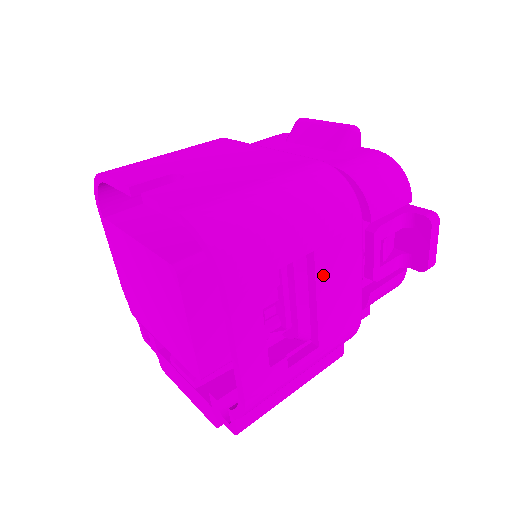
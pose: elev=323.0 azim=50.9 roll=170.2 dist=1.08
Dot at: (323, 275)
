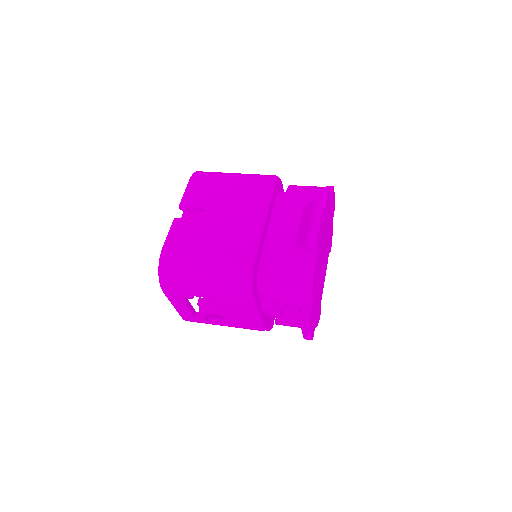
Dot at: (223, 306)
